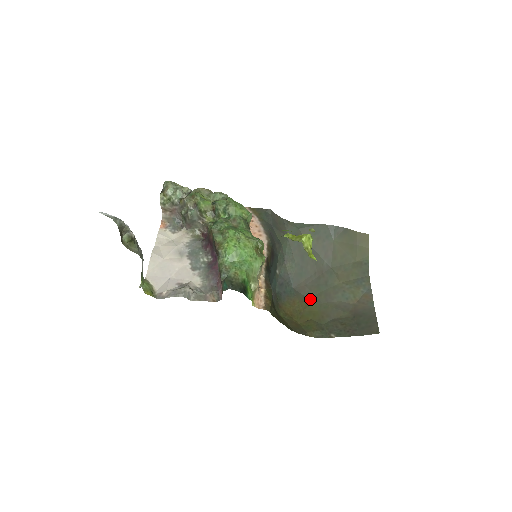
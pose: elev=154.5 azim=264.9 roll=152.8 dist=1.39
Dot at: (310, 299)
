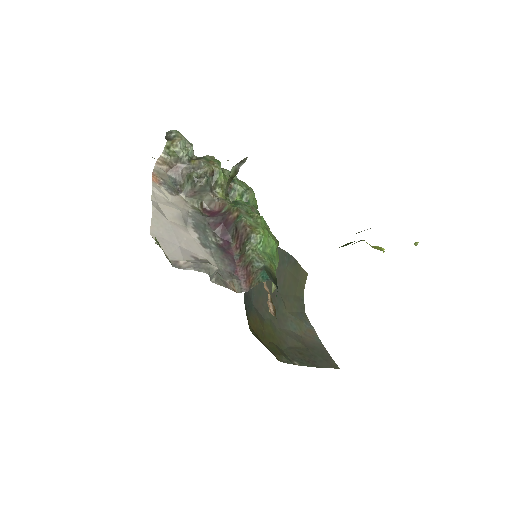
Dot at: (267, 321)
